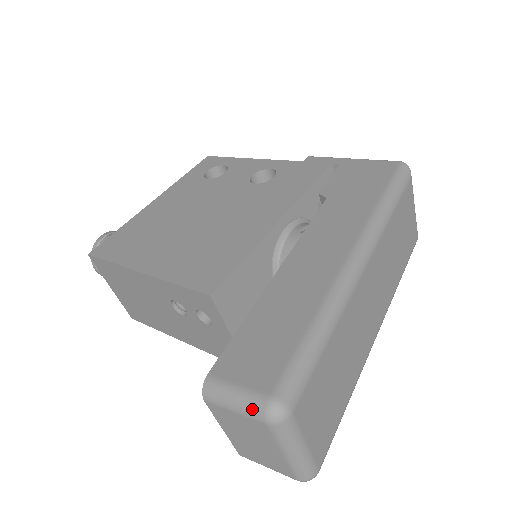
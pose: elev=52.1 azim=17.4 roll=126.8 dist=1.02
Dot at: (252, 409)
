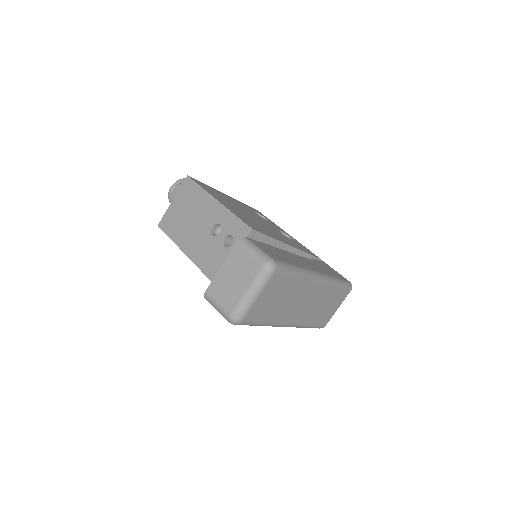
Dot at: (262, 257)
